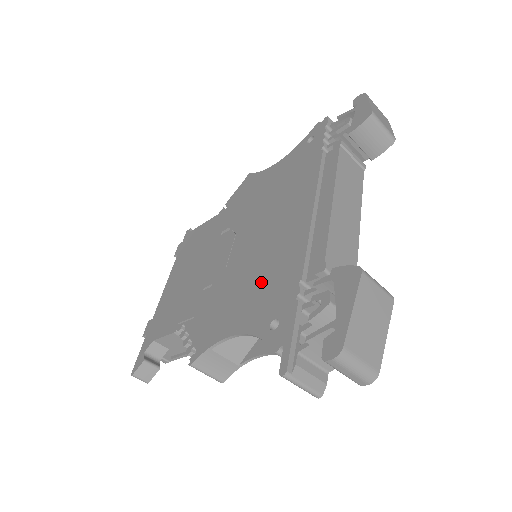
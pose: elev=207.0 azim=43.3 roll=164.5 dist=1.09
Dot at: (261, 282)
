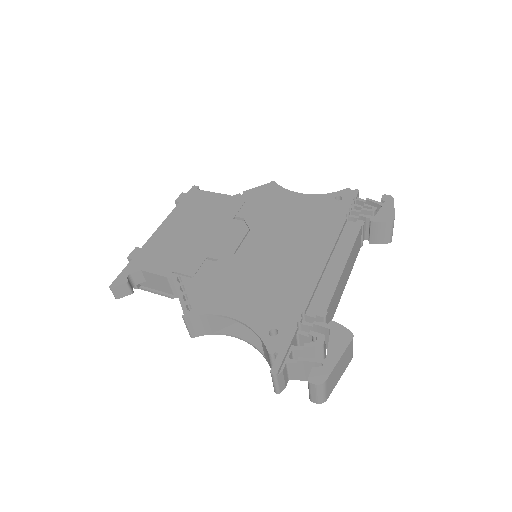
Dot at: (268, 291)
